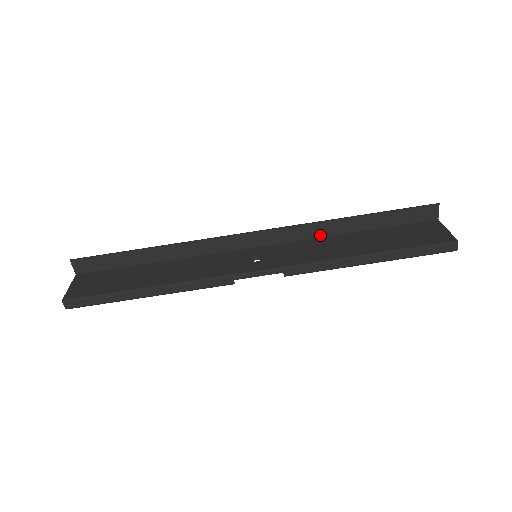
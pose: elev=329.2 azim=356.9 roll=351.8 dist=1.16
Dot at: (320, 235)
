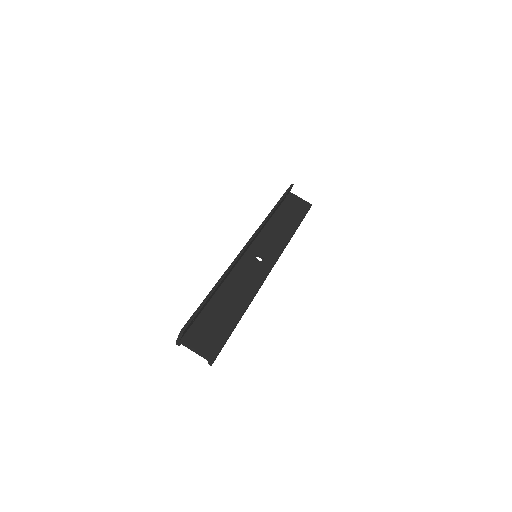
Dot at: (265, 225)
